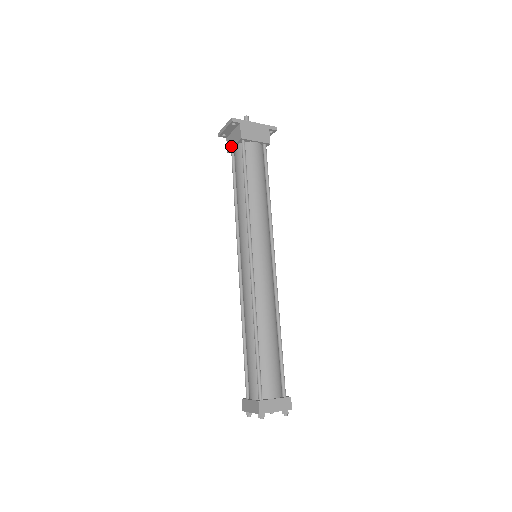
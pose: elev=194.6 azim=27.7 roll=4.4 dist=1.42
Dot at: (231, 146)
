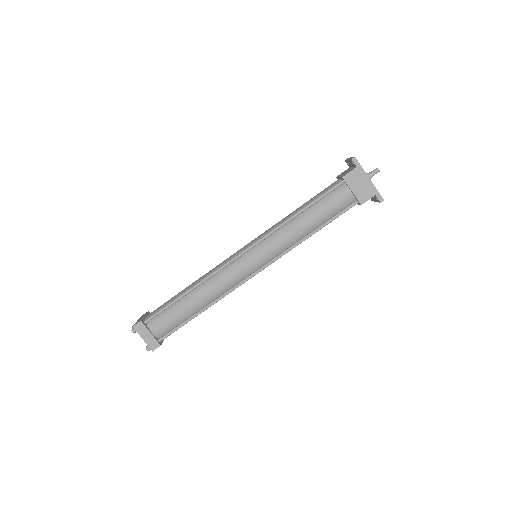
Dot at: (340, 175)
